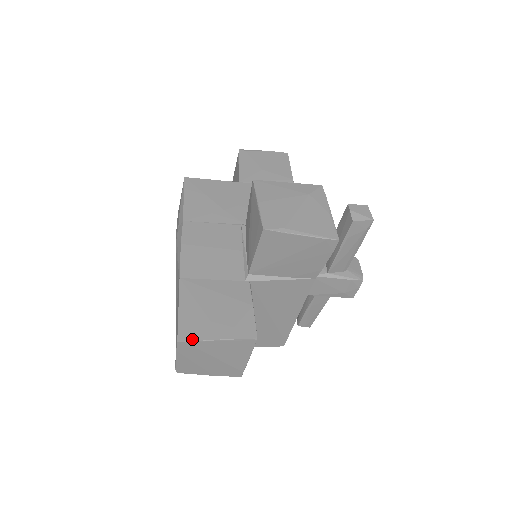
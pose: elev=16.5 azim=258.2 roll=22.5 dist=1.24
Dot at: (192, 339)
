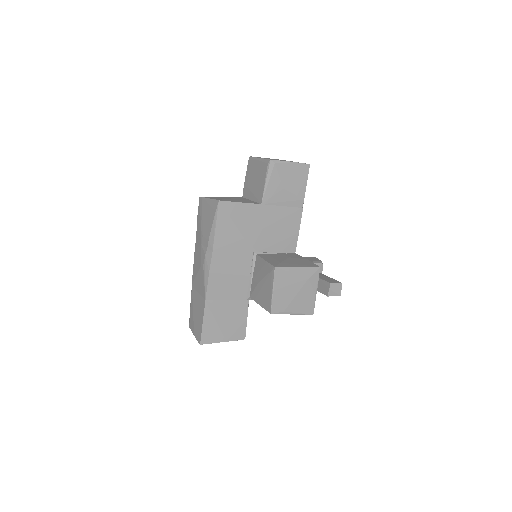
Dot at: (209, 343)
